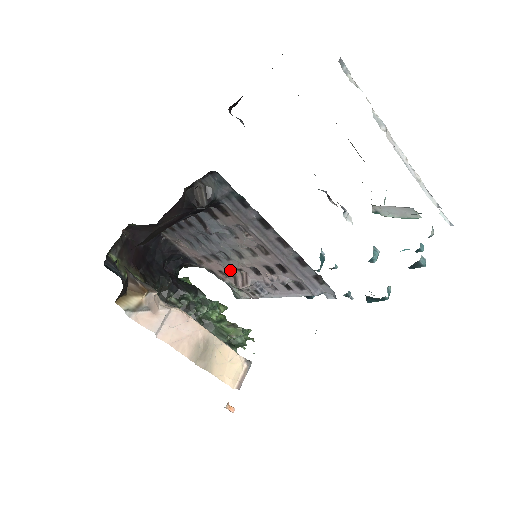
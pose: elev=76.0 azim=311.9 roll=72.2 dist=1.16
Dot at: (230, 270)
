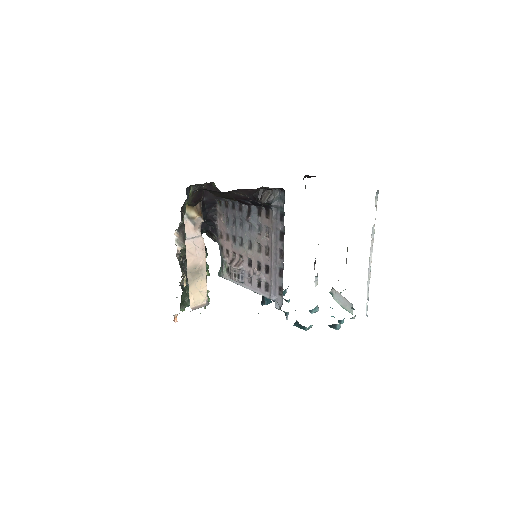
Dot at: (234, 253)
